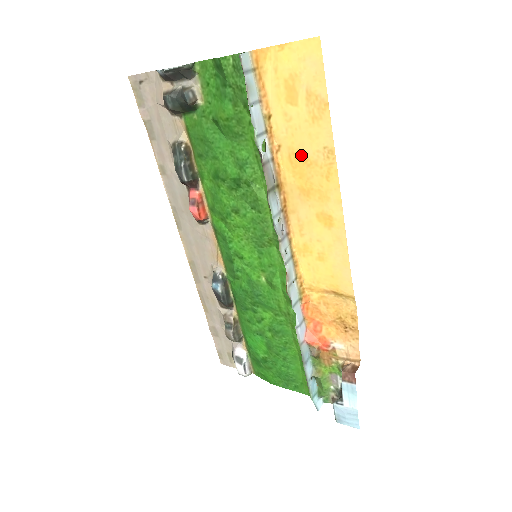
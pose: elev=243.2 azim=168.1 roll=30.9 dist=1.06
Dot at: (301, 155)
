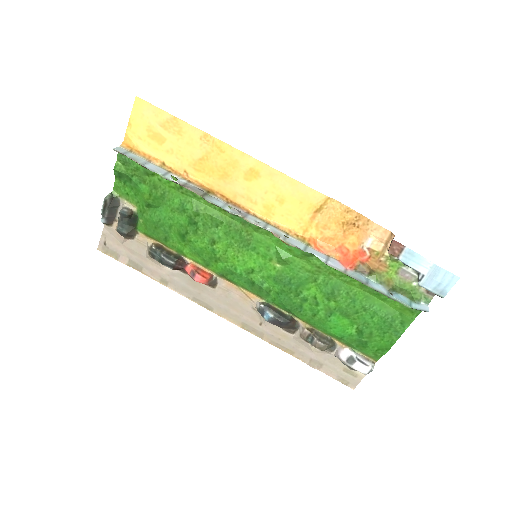
Dot at: (198, 160)
